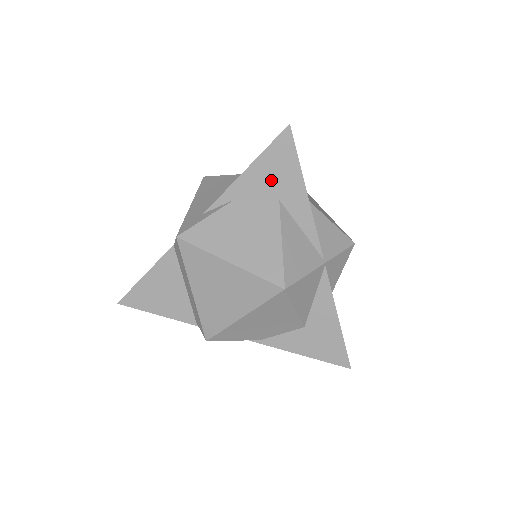
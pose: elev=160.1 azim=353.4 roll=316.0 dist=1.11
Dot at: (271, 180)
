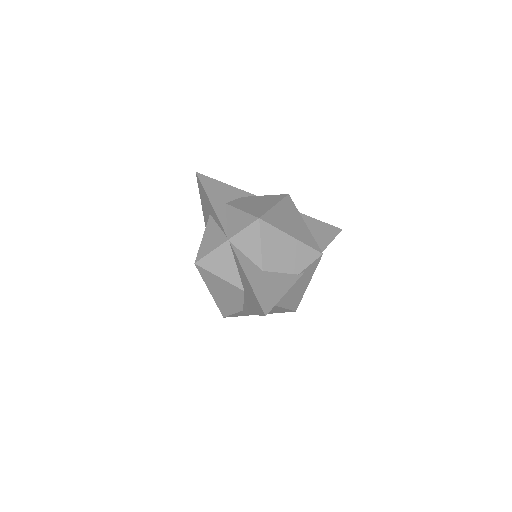
Dot at: (205, 205)
